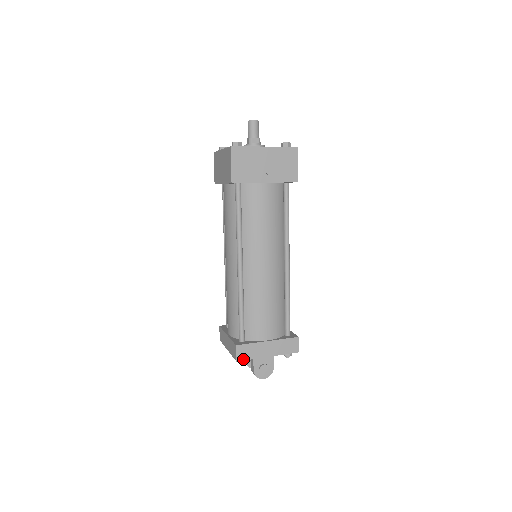
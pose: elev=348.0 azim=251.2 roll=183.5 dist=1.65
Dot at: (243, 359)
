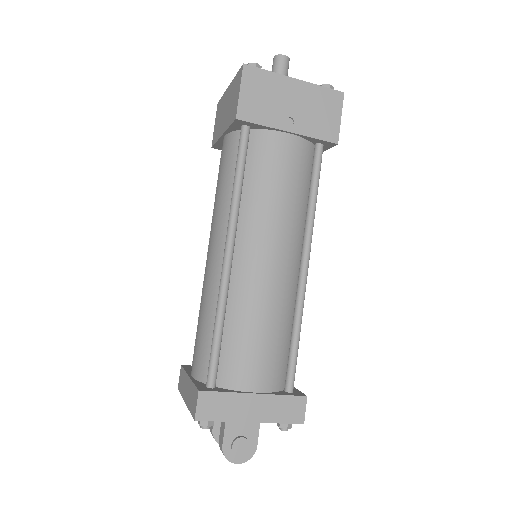
Dot at: (207, 418)
